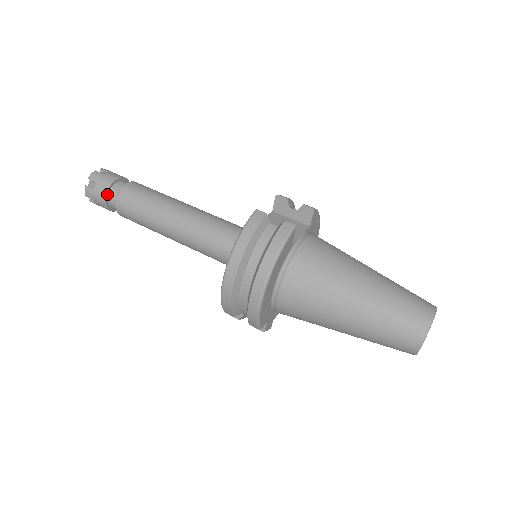
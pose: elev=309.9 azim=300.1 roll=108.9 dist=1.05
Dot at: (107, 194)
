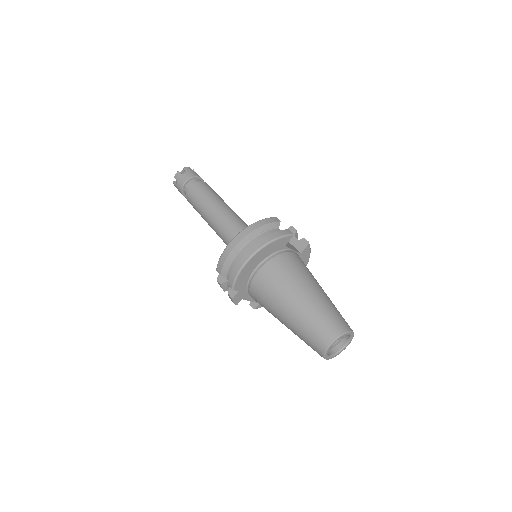
Dot at: (188, 181)
